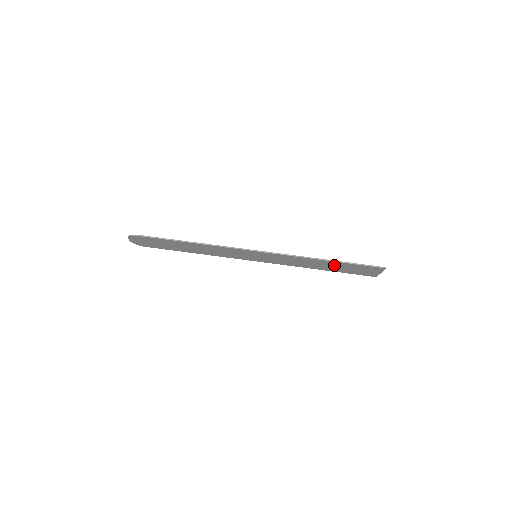
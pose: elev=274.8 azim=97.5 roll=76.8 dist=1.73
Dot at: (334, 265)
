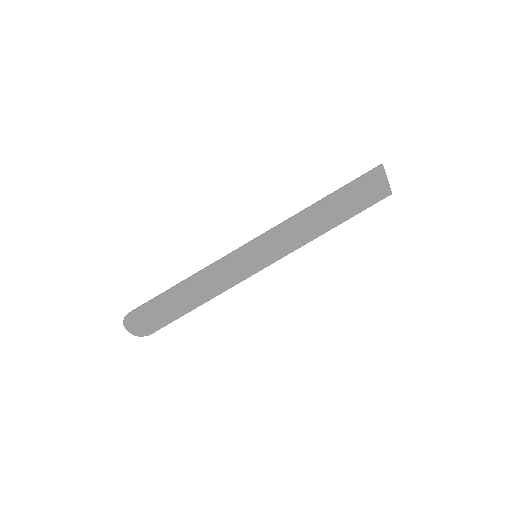
Dot at: (335, 205)
